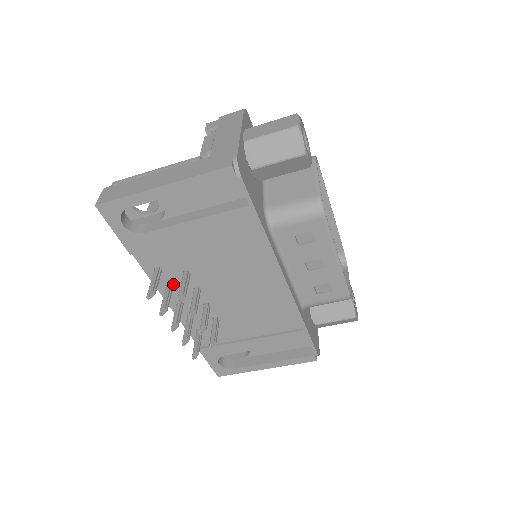
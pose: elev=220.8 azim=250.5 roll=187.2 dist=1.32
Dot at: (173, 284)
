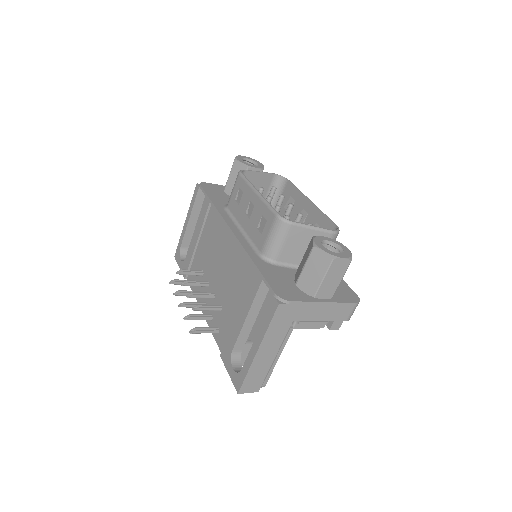
Dot at: (201, 290)
